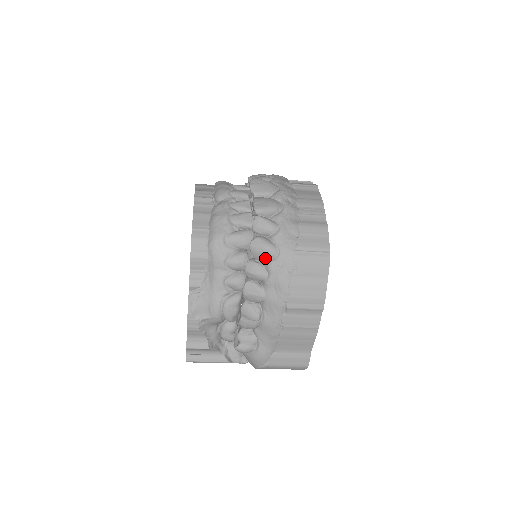
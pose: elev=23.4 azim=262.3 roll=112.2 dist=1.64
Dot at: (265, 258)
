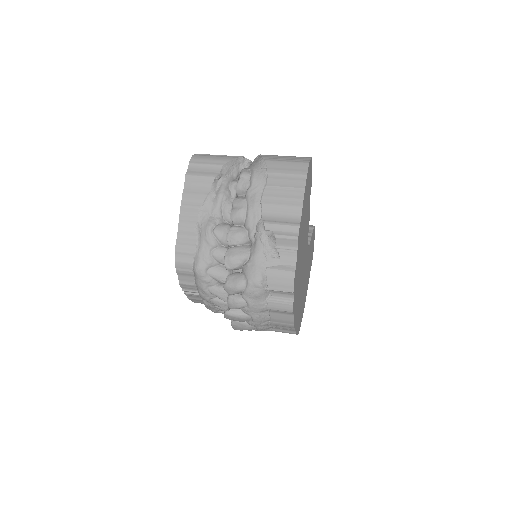
Dot at: occluded
